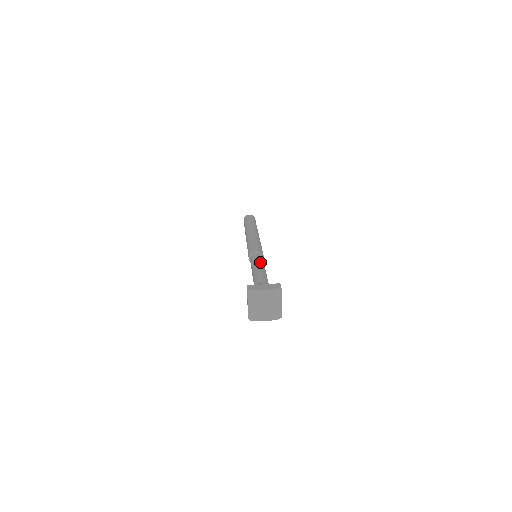
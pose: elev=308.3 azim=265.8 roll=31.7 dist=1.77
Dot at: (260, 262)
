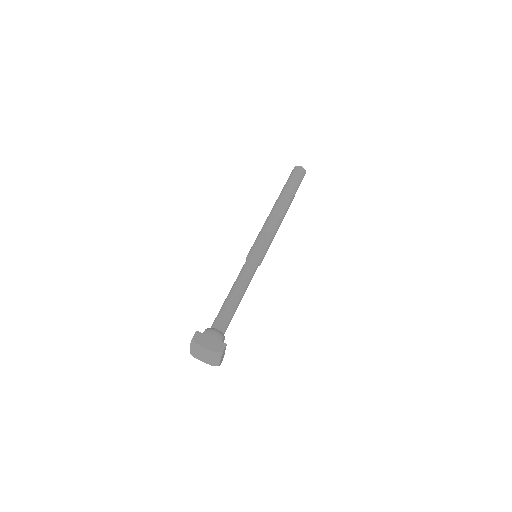
Dot at: (245, 280)
